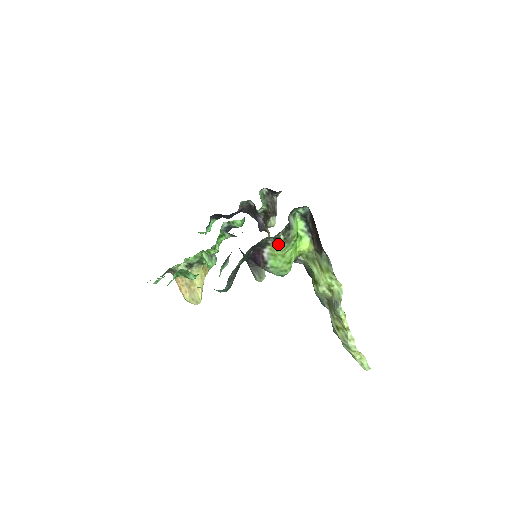
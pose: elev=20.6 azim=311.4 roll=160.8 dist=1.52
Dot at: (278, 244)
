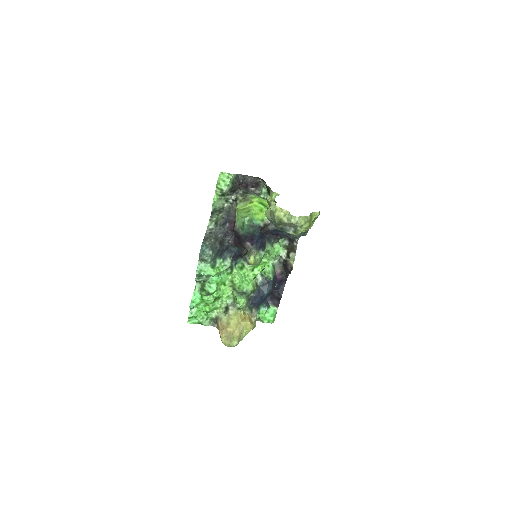
Dot at: (238, 203)
